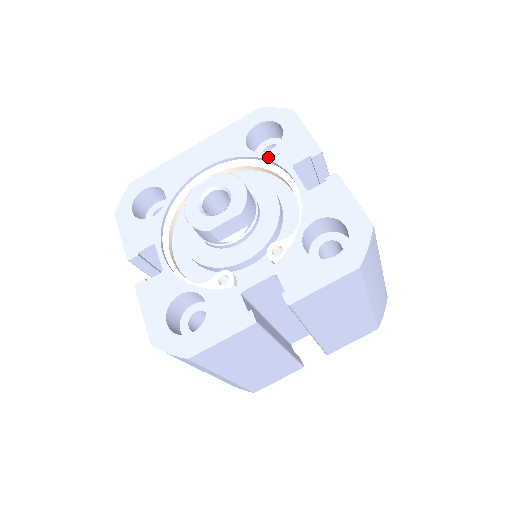
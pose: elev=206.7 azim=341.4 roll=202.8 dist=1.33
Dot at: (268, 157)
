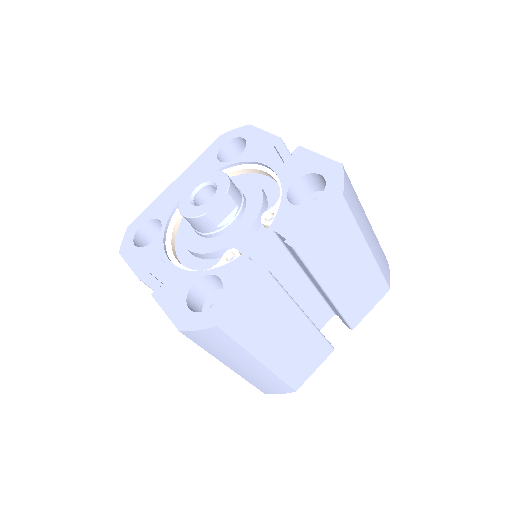
Dot at: (239, 160)
